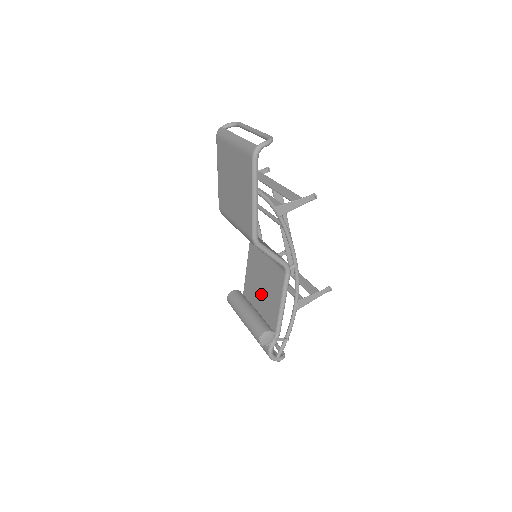
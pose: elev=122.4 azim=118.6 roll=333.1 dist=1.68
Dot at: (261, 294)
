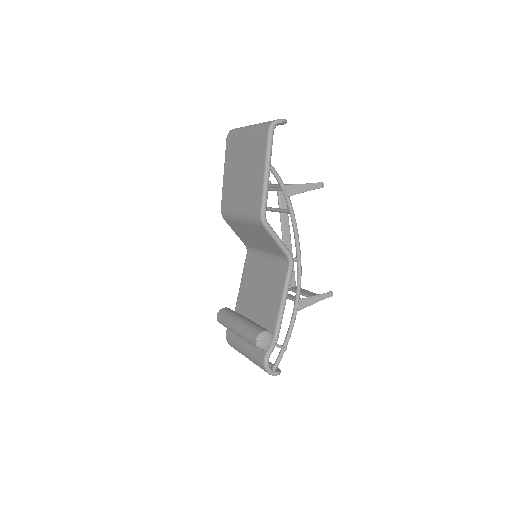
Dot at: (257, 302)
